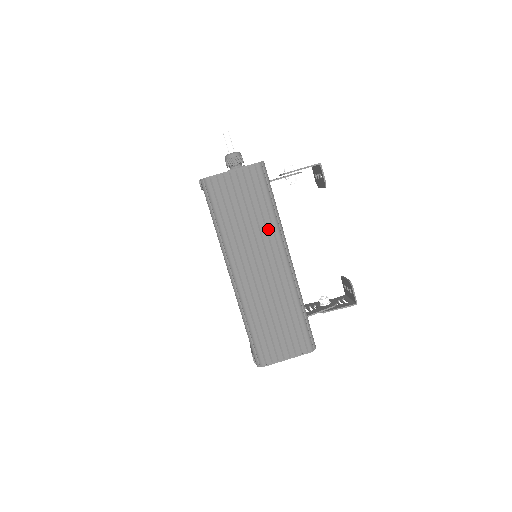
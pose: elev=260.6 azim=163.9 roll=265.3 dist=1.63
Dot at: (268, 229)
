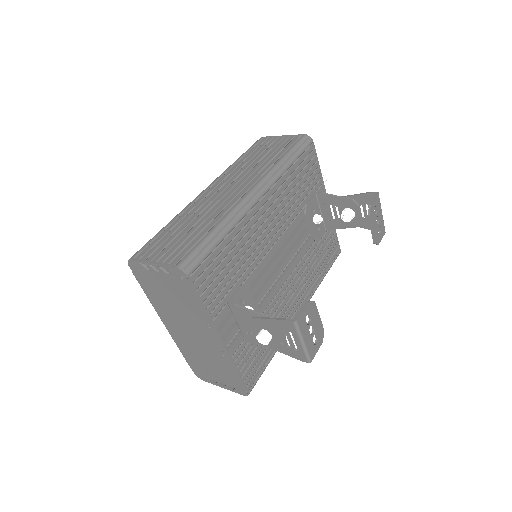
Dot at: (265, 168)
